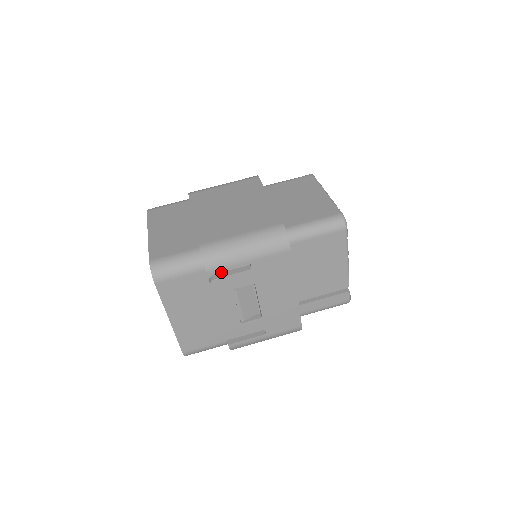
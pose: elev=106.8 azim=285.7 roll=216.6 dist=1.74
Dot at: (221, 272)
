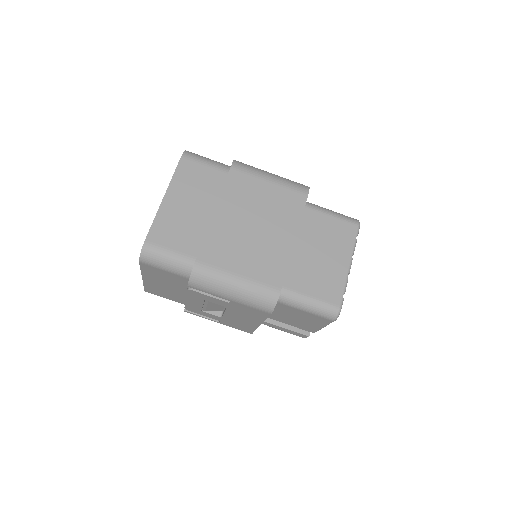
Dot at: occluded
